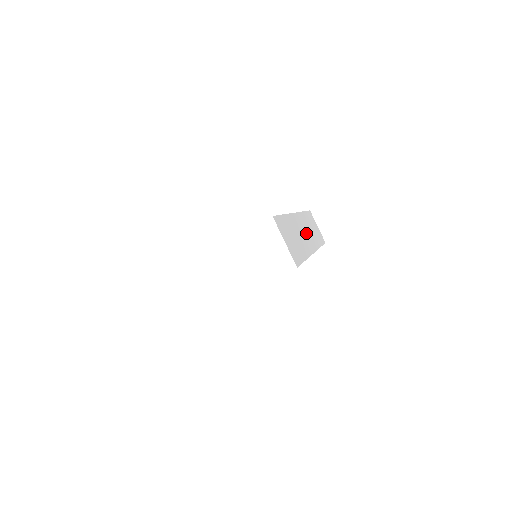
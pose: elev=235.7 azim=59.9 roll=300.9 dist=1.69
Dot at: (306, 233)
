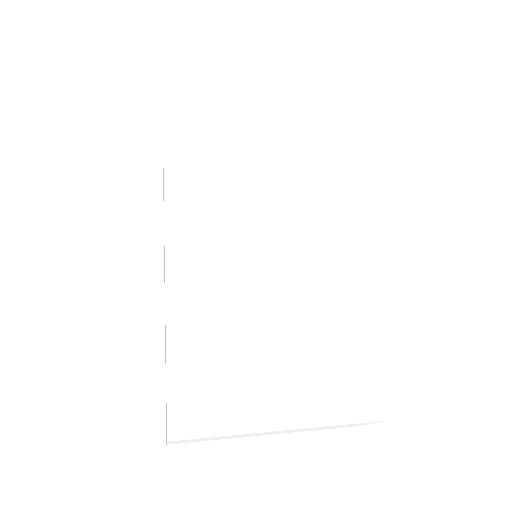
Dot at: occluded
